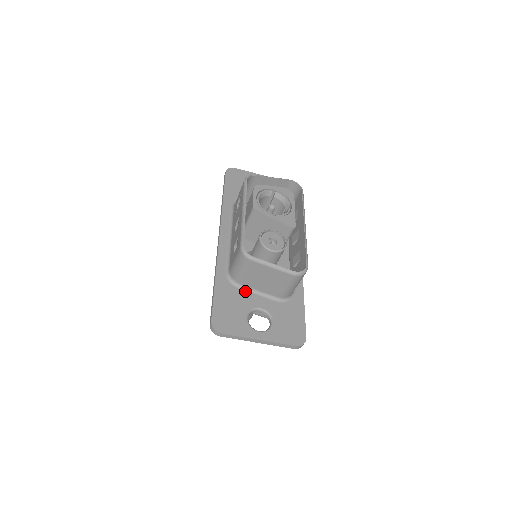
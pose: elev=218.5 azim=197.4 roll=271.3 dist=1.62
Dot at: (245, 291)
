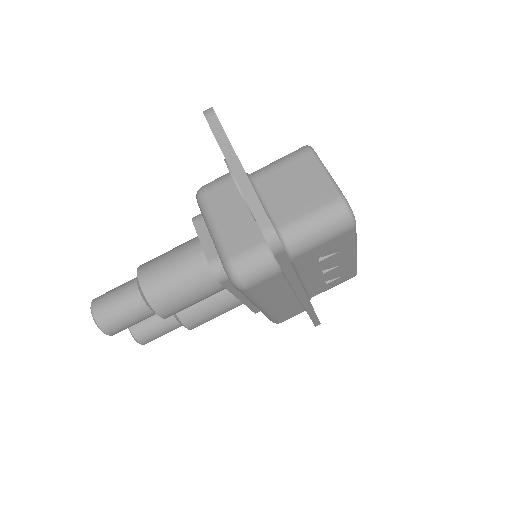
Dot at: occluded
